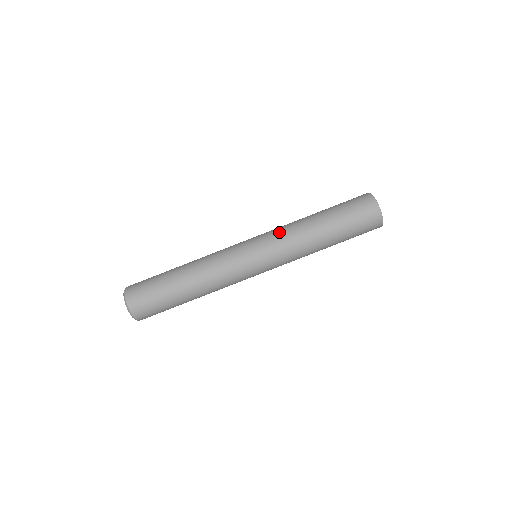
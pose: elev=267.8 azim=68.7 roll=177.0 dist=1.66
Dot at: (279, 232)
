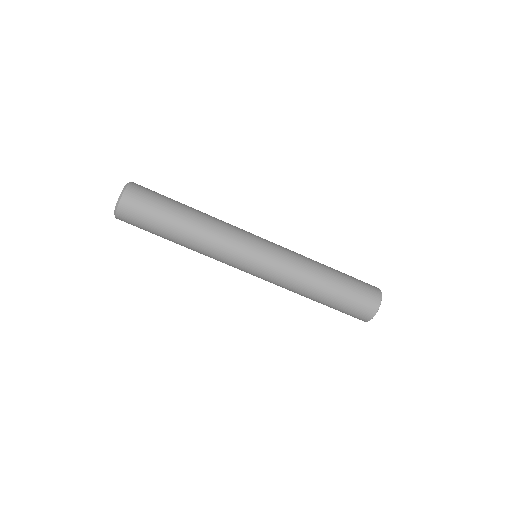
Dot at: (291, 258)
